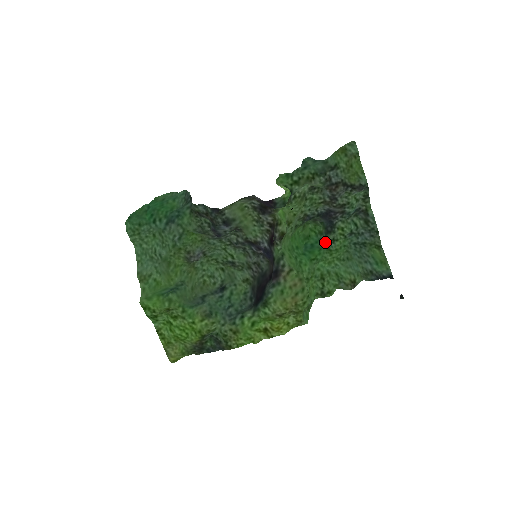
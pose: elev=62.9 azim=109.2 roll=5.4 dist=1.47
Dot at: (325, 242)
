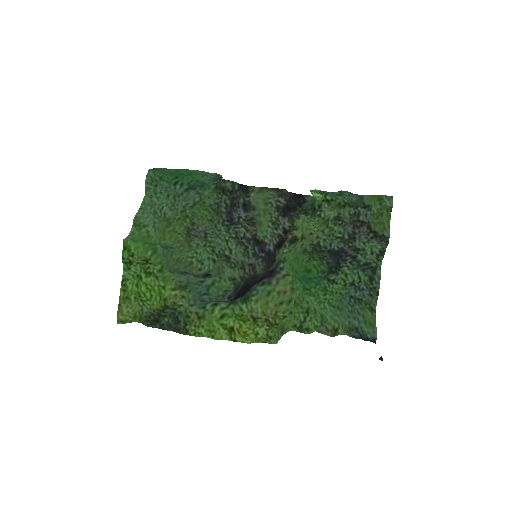
Dot at: (324, 280)
